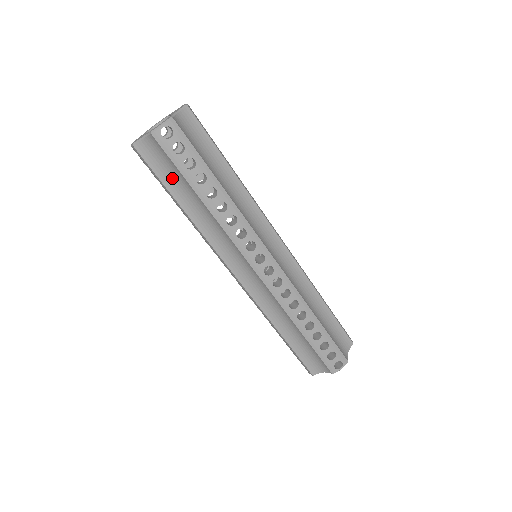
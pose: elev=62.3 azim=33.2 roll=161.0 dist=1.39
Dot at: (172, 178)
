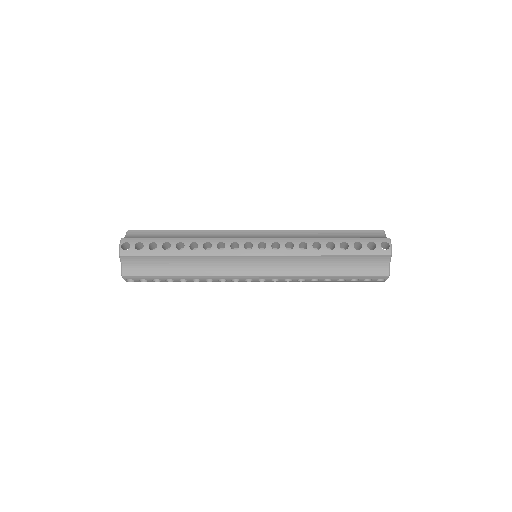
Dot at: occluded
